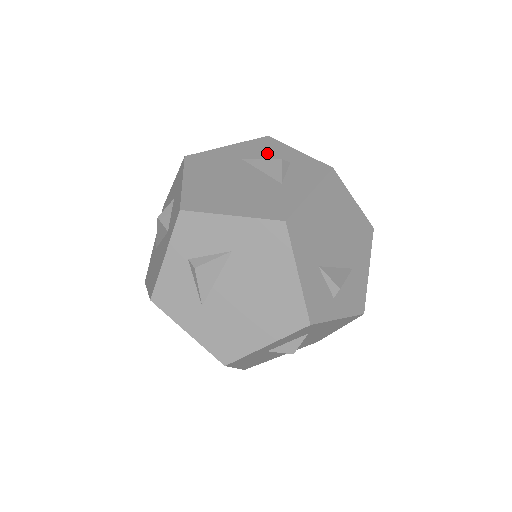
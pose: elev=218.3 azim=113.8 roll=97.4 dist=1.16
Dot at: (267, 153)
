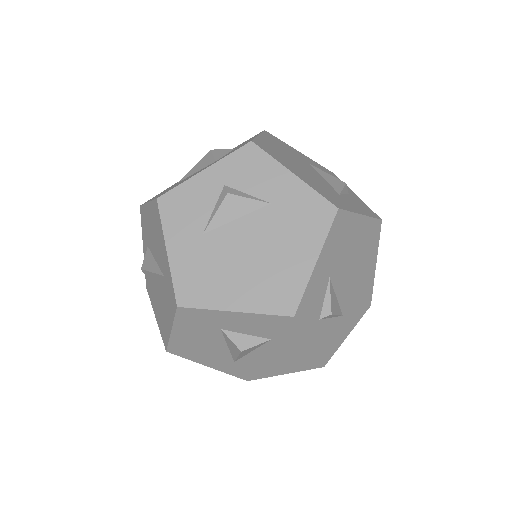
Dot at: occluded
